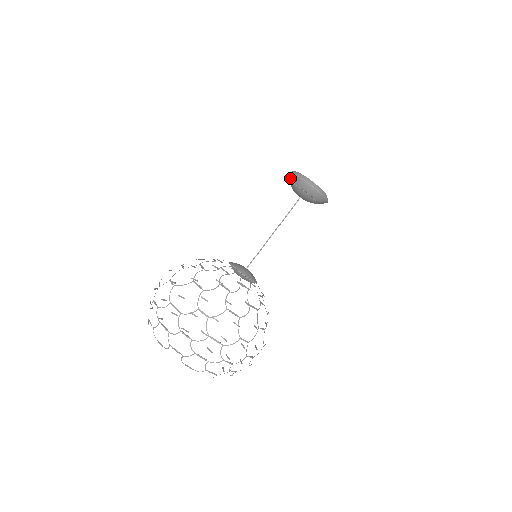
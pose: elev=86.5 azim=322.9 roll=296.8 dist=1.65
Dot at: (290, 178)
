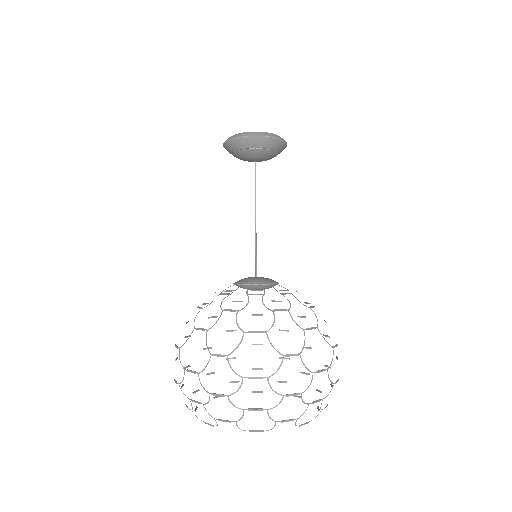
Dot at: (237, 145)
